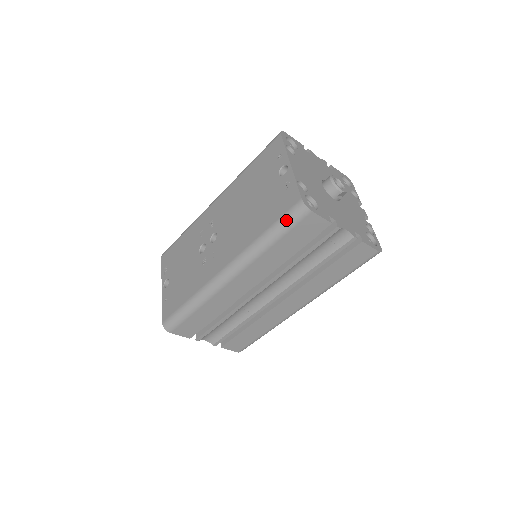
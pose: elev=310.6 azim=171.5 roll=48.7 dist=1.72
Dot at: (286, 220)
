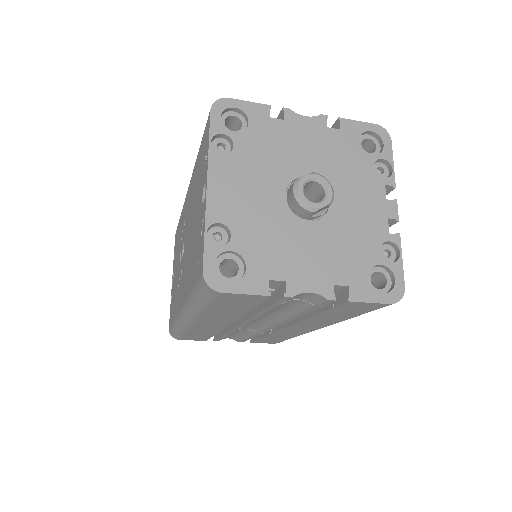
Dot at: (199, 292)
